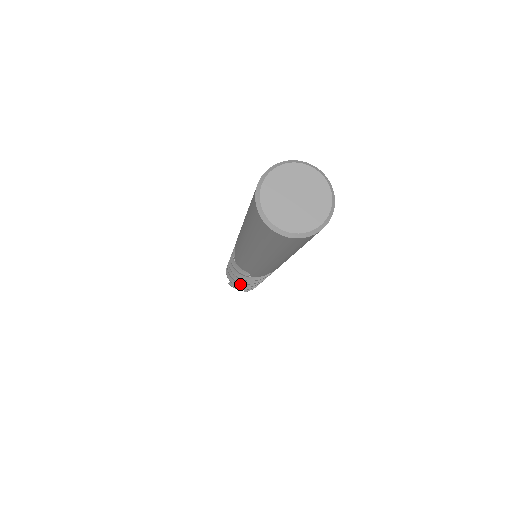
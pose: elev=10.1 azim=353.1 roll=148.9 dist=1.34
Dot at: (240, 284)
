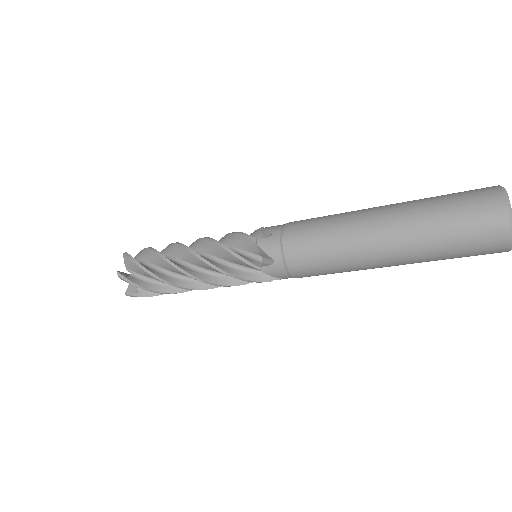
Dot at: (165, 278)
